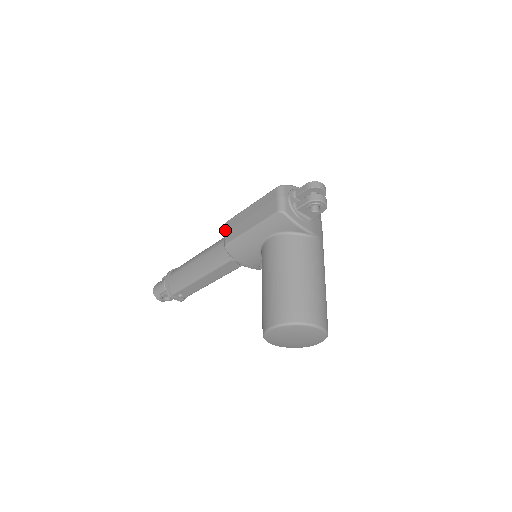
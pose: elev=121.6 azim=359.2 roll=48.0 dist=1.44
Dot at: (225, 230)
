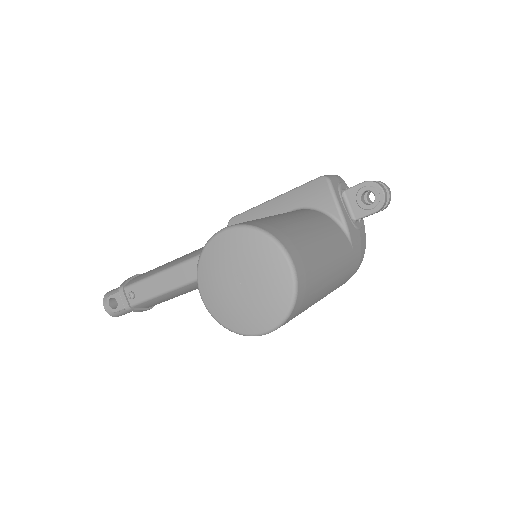
Dot at: occluded
